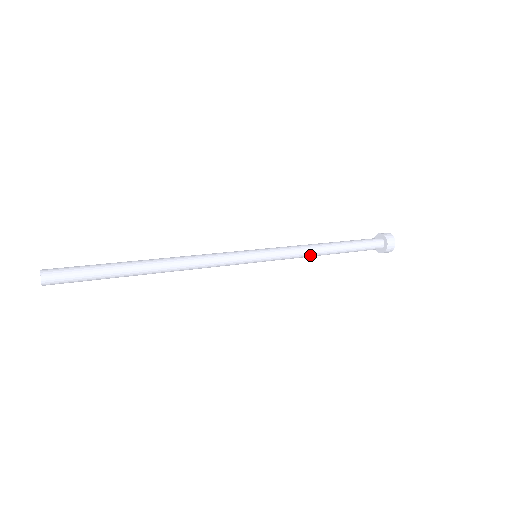
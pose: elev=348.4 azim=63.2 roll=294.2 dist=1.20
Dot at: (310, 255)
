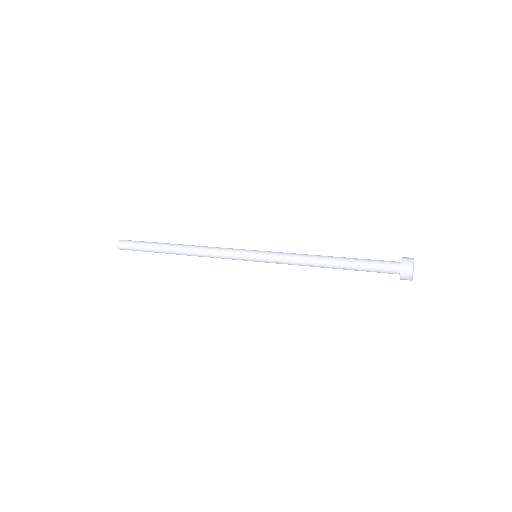
Dot at: (306, 261)
